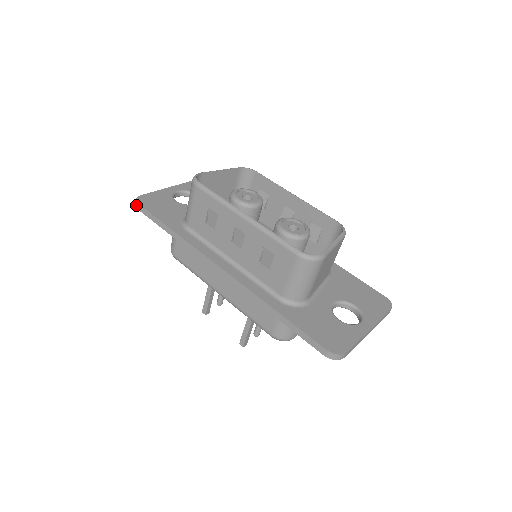
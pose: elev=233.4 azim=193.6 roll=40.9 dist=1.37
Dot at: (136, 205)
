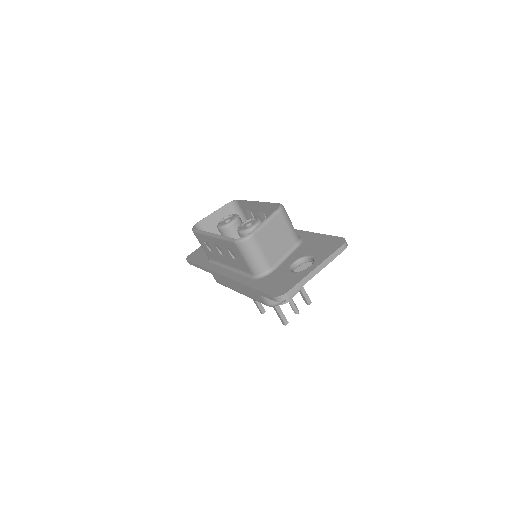
Dot at: occluded
